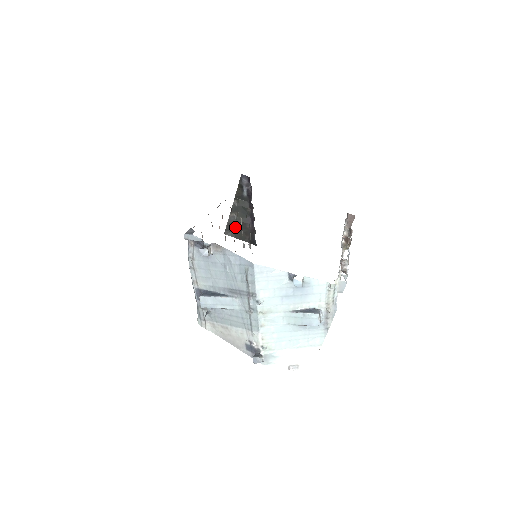
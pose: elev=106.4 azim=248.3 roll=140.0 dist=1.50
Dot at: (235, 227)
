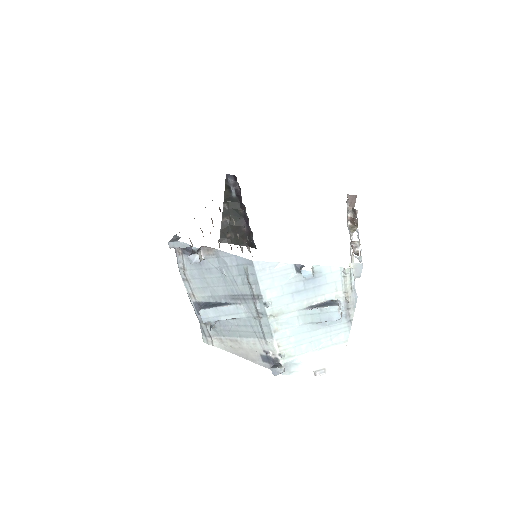
Dot at: (230, 232)
